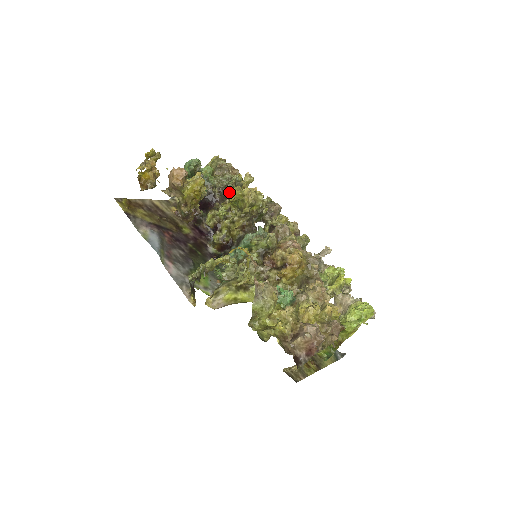
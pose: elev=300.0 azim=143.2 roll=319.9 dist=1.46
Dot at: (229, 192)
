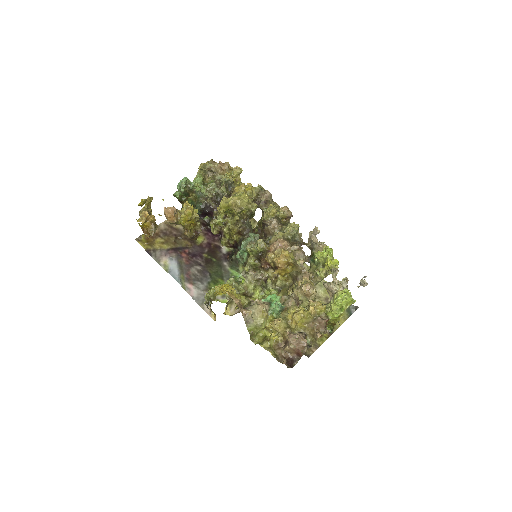
Dot at: (221, 198)
